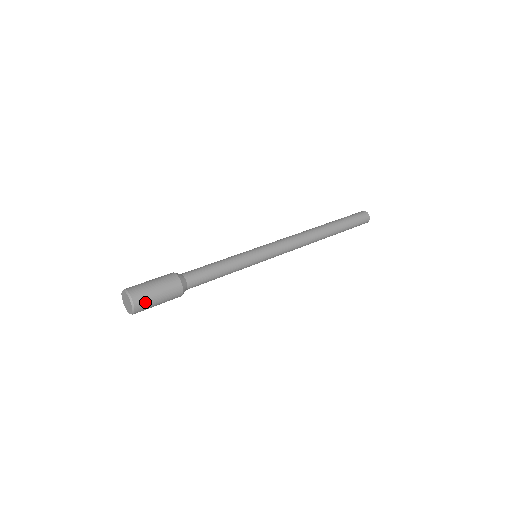
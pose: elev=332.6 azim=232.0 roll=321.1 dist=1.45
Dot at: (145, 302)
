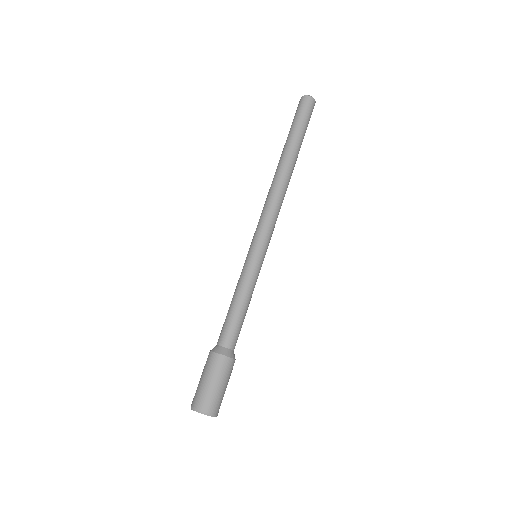
Dot at: occluded
